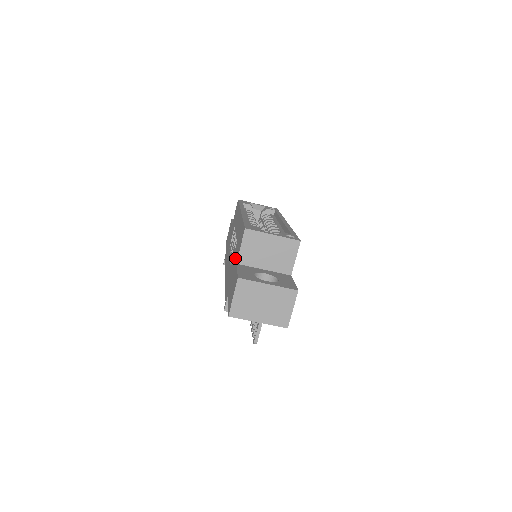
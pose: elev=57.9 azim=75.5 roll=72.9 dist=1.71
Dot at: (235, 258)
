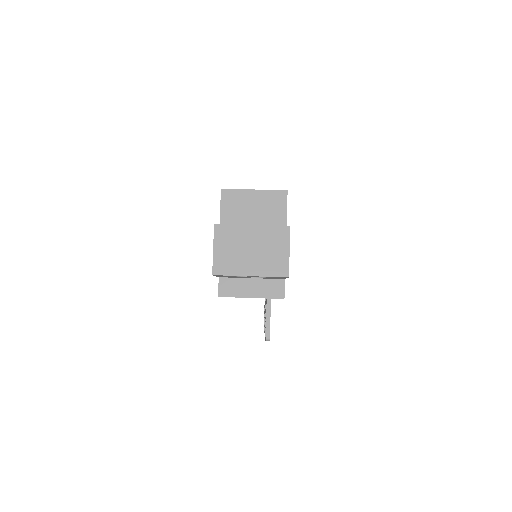
Dot at: occluded
